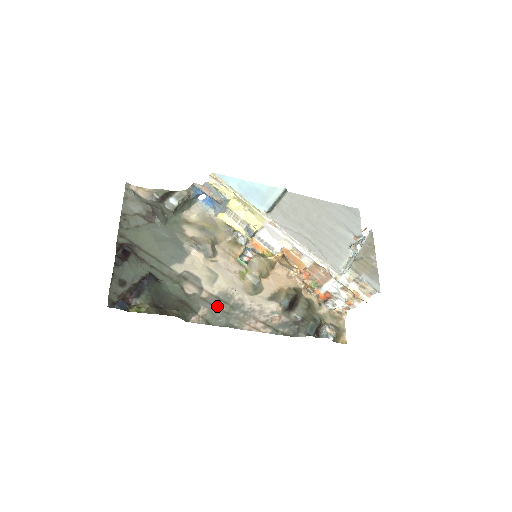
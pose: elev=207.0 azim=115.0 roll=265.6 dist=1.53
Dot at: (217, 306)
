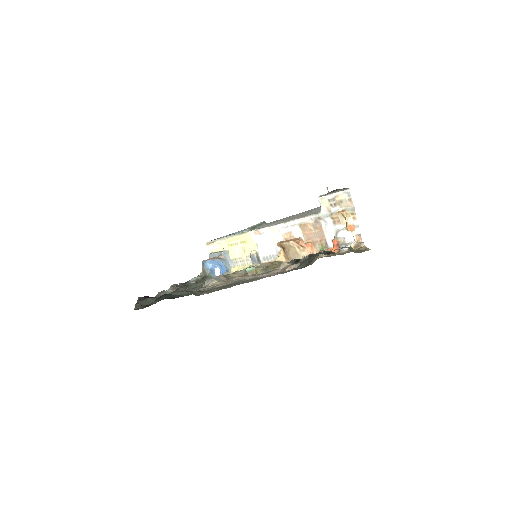
Dot at: occluded
